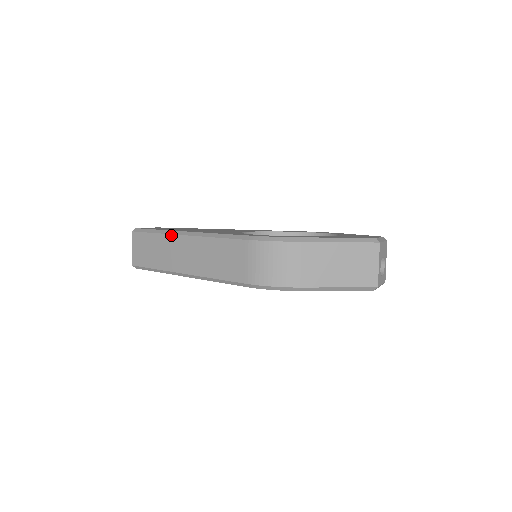
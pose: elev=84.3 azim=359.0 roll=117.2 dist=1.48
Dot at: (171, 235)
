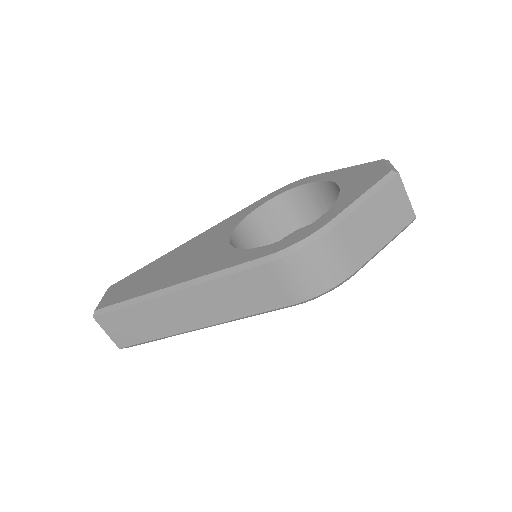
Dot at: (155, 299)
